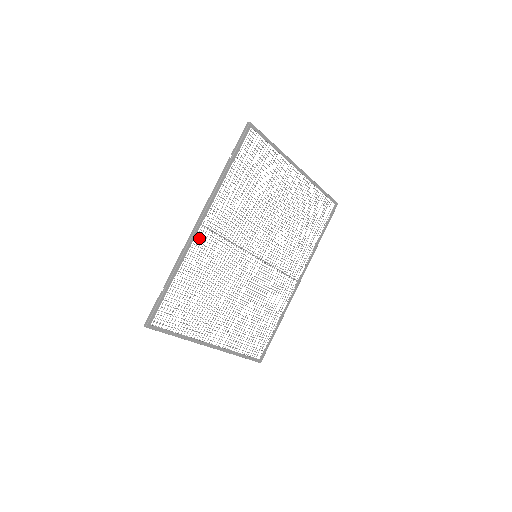
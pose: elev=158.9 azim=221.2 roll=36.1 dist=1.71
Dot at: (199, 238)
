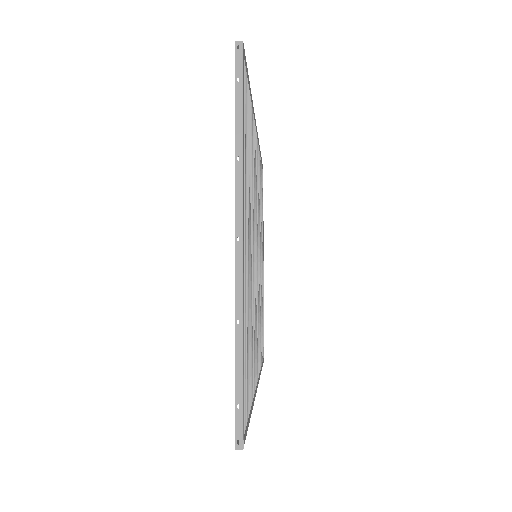
Dot at: occluded
